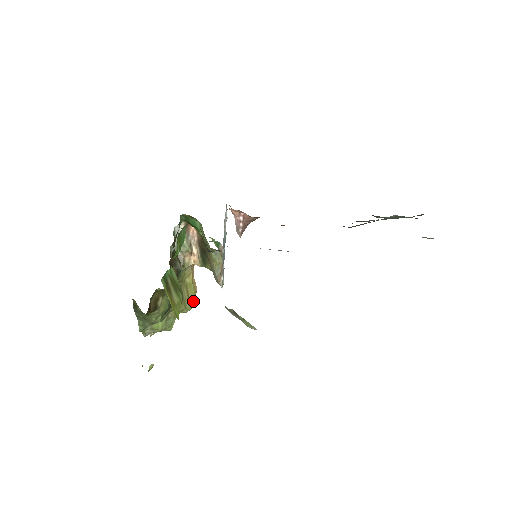
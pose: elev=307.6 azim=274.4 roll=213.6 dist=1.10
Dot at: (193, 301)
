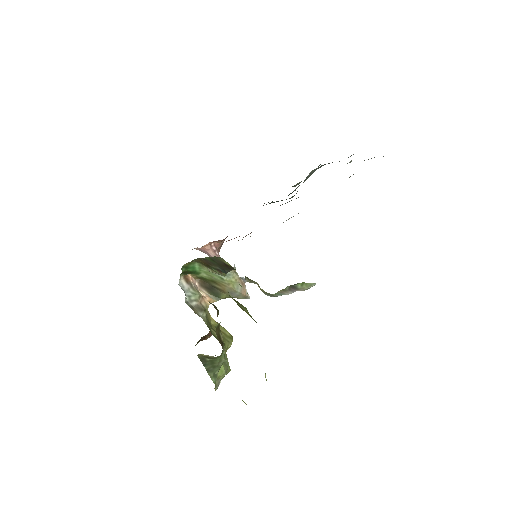
Dot at: (229, 334)
